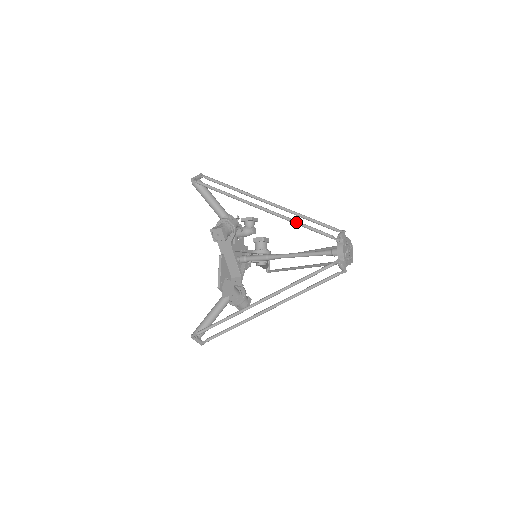
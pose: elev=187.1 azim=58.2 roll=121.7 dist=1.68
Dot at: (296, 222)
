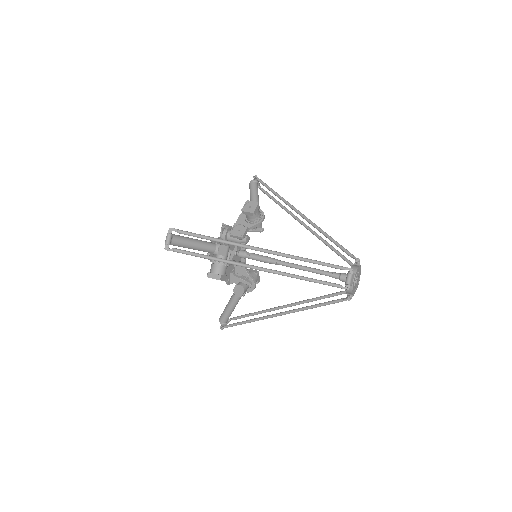
Dot at: (300, 279)
